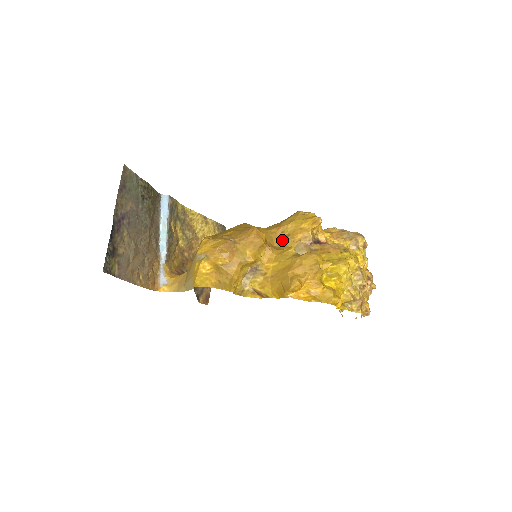
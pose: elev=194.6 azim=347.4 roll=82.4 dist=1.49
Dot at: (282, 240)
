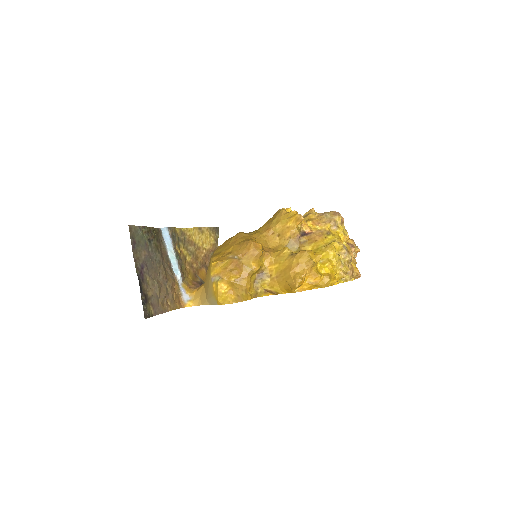
Dot at: (275, 240)
